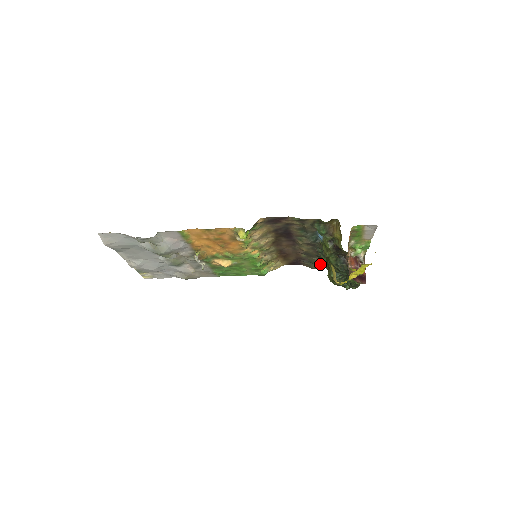
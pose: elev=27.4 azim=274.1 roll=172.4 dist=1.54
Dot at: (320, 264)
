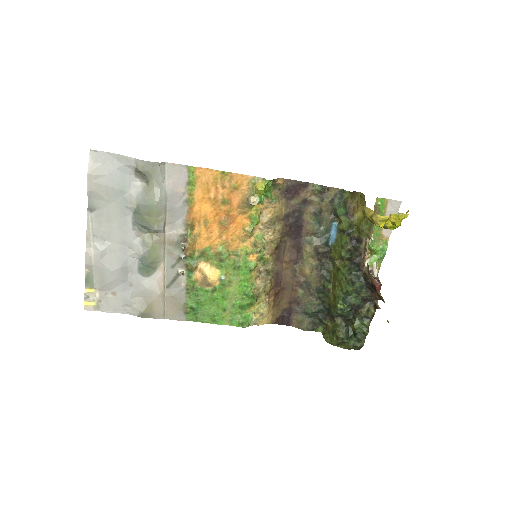
Dot at: (316, 317)
